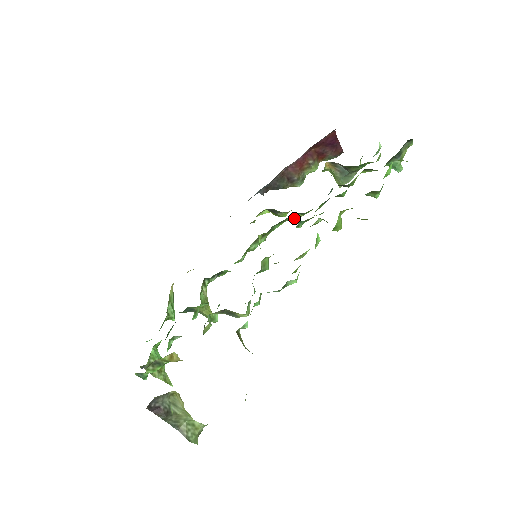
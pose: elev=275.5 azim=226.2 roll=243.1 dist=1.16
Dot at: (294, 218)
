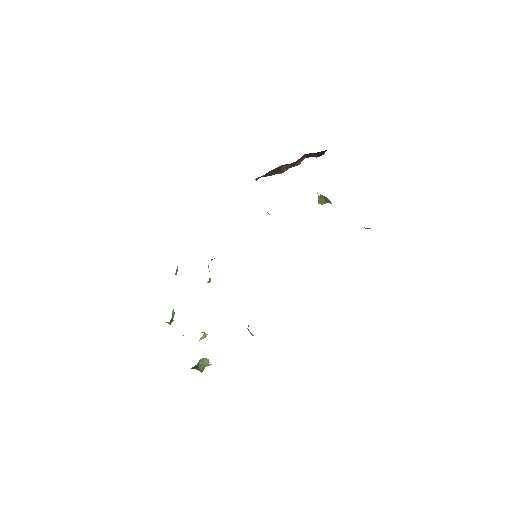
Dot at: occluded
